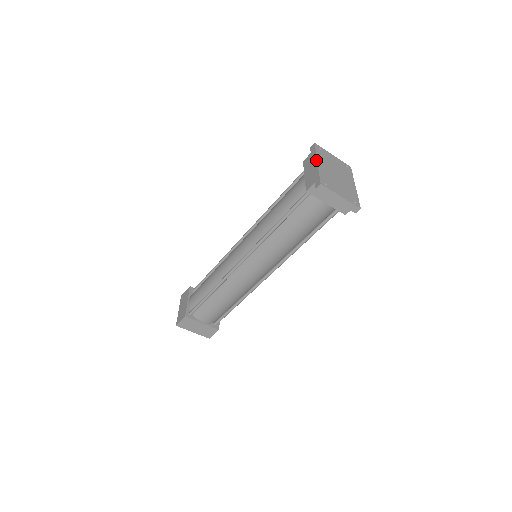
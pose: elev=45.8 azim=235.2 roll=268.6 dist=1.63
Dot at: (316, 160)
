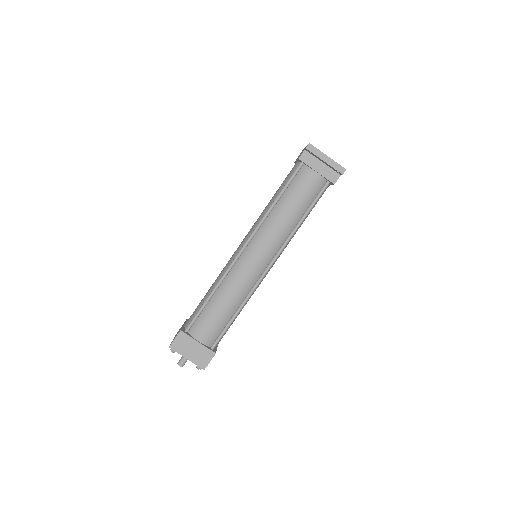
Dot at: (304, 148)
